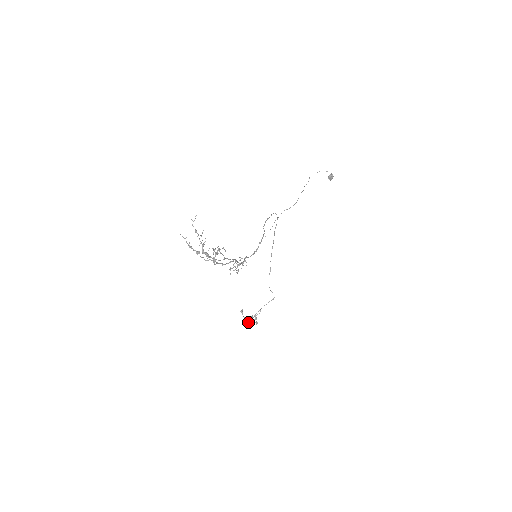
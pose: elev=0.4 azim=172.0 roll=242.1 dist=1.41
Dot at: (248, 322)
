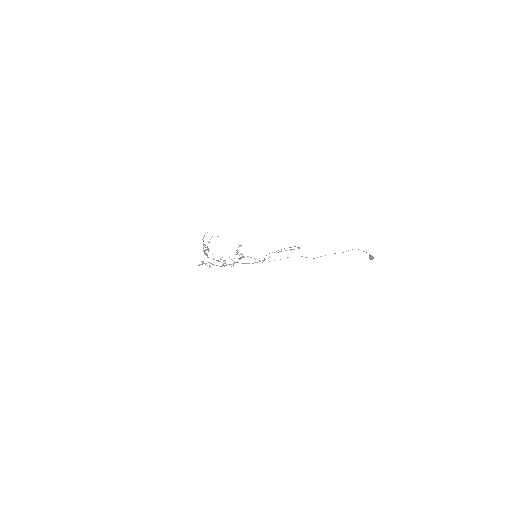
Dot at: (237, 254)
